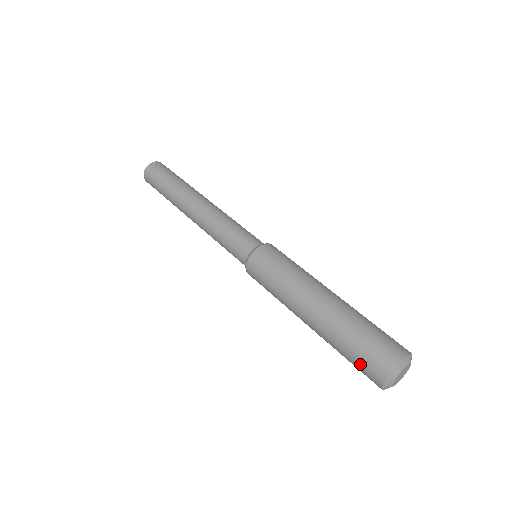
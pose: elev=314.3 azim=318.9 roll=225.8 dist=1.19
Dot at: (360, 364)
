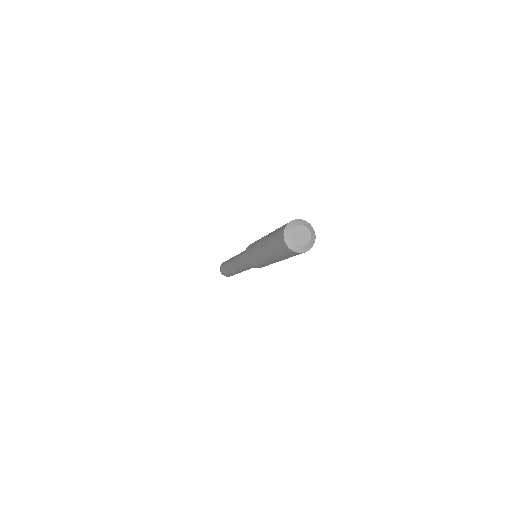
Dot at: (282, 226)
